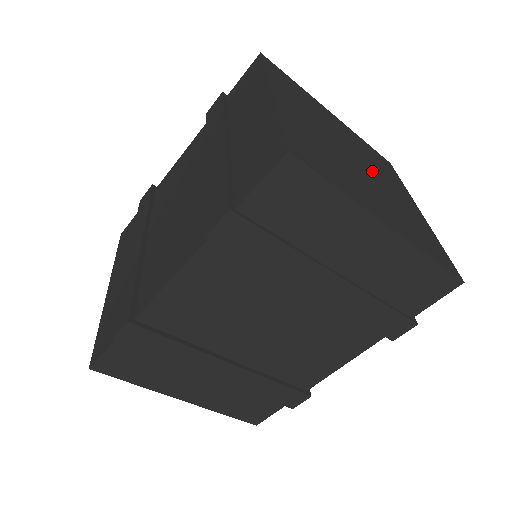
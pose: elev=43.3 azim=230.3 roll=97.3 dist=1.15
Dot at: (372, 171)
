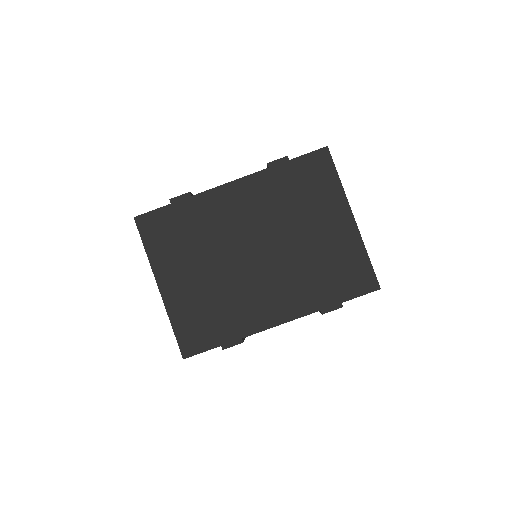
Dot at: occluded
